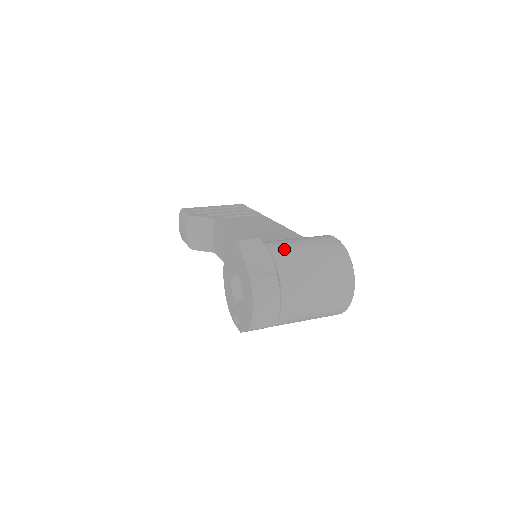
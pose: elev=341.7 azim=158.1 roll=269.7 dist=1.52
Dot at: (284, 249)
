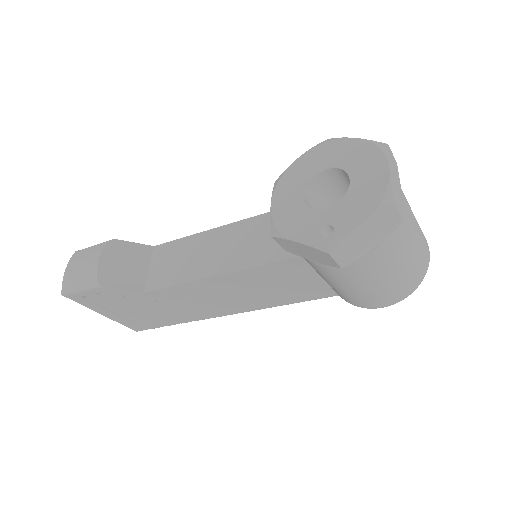
Dot at: occluded
